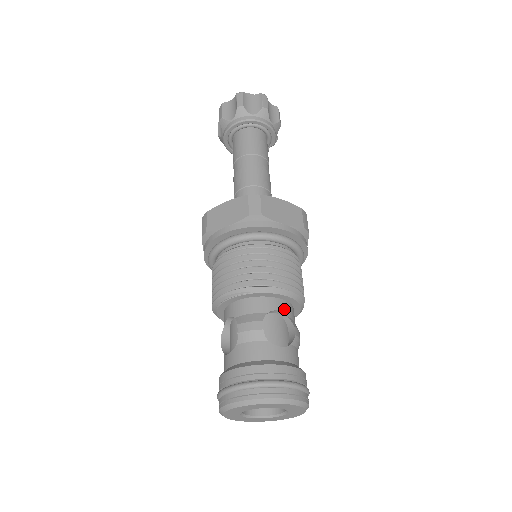
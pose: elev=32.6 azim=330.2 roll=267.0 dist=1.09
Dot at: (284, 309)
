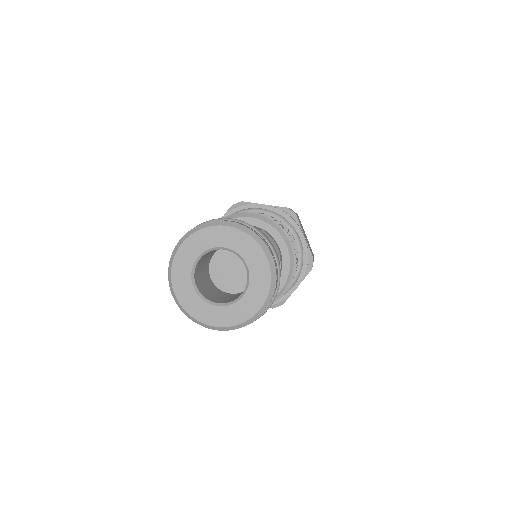
Dot at: (256, 227)
